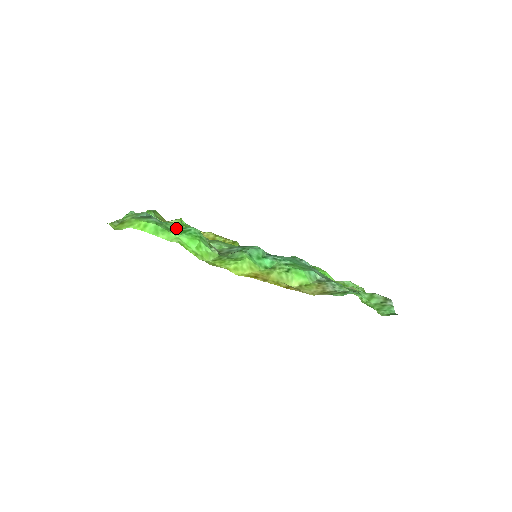
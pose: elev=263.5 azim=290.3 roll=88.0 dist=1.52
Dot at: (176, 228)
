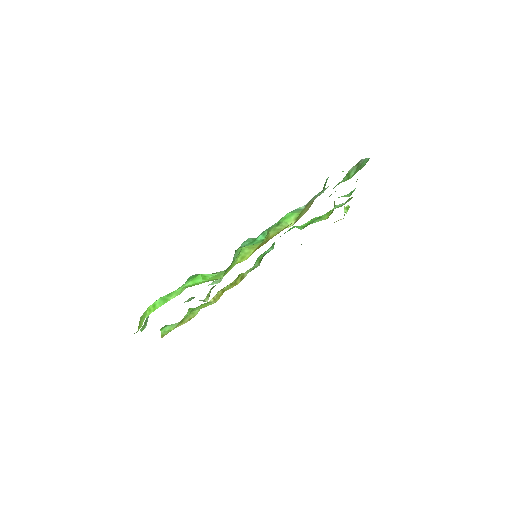
Dot at: occluded
